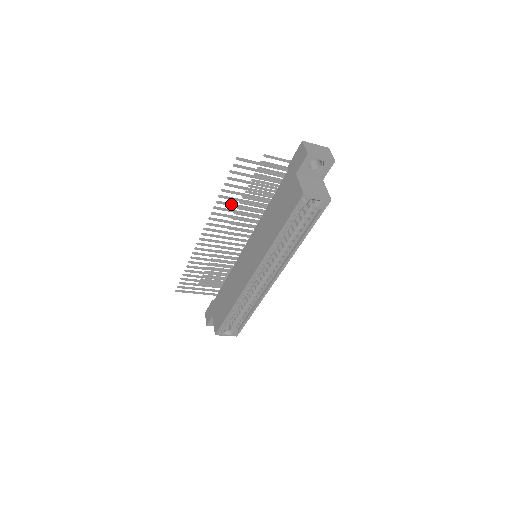
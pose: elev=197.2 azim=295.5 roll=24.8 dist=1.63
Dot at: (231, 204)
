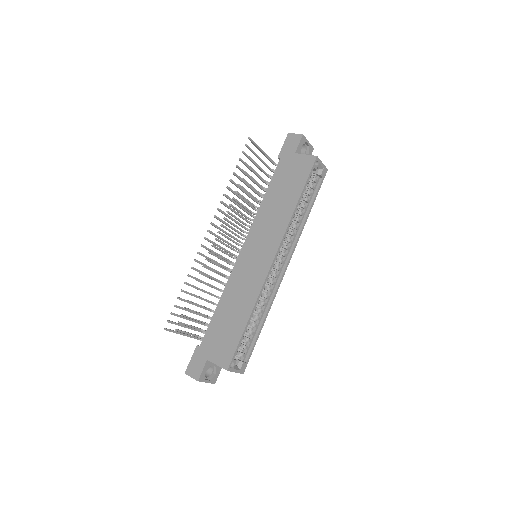
Dot at: (236, 193)
